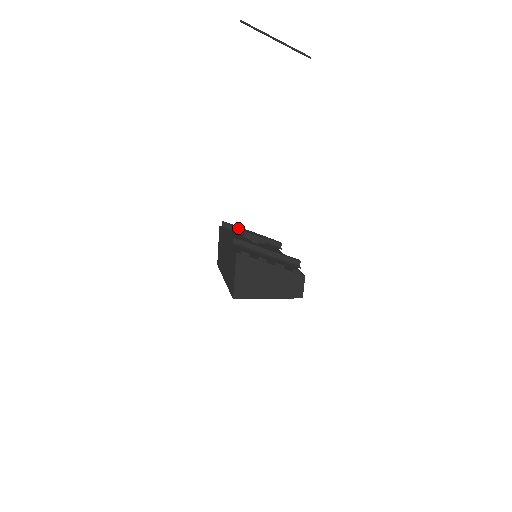
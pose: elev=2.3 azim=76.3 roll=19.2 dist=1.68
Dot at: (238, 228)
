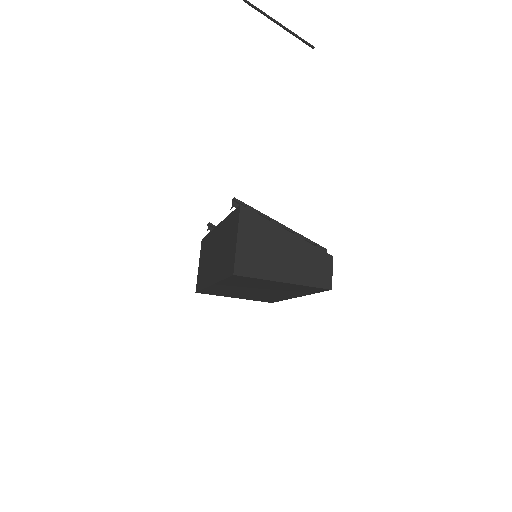
Dot at: occluded
